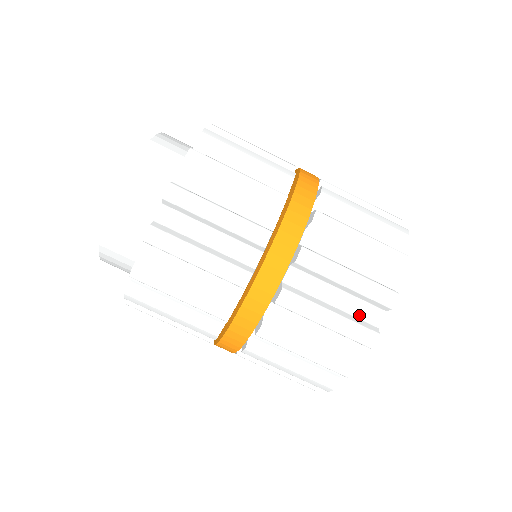
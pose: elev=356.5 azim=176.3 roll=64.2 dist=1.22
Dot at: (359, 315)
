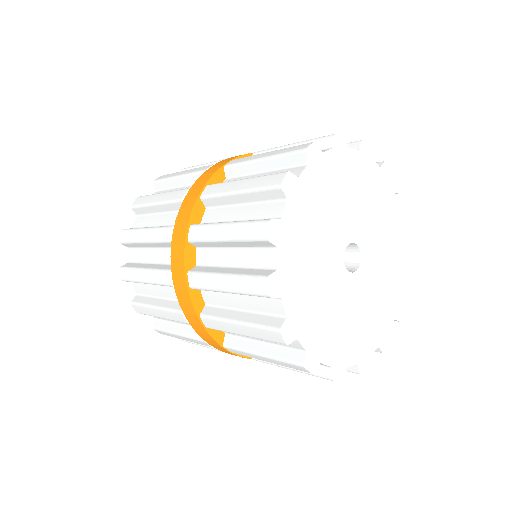
Dot at: (257, 265)
